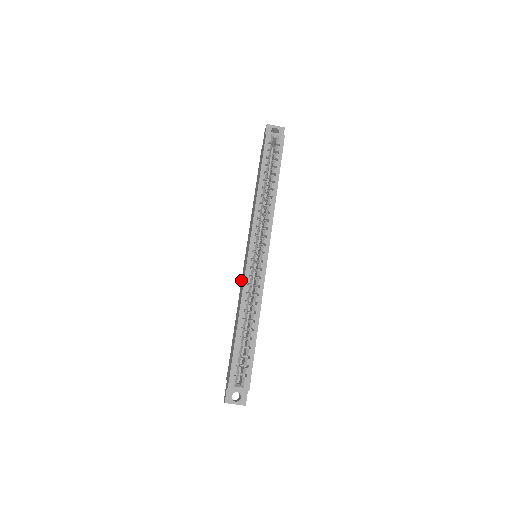
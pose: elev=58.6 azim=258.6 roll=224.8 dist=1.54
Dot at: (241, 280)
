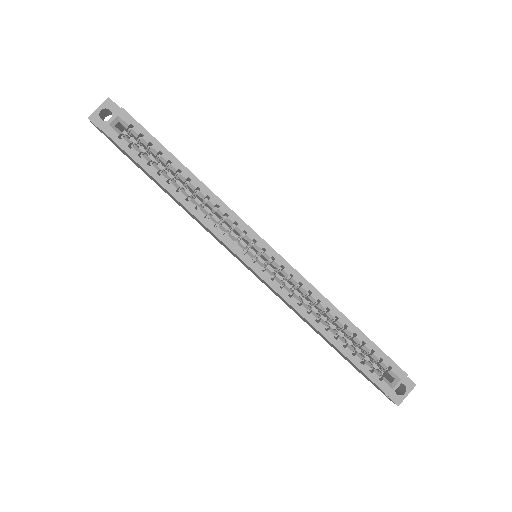
Dot at: occluded
